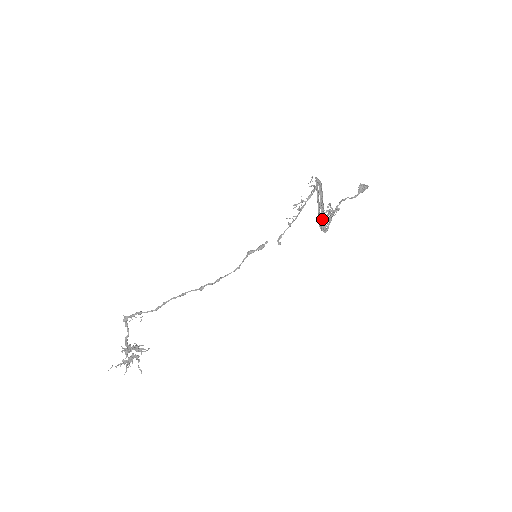
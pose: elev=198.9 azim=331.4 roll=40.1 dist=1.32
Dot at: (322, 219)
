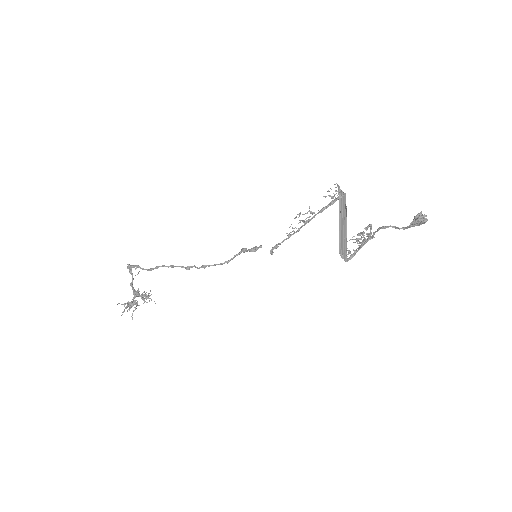
Dot at: (343, 242)
